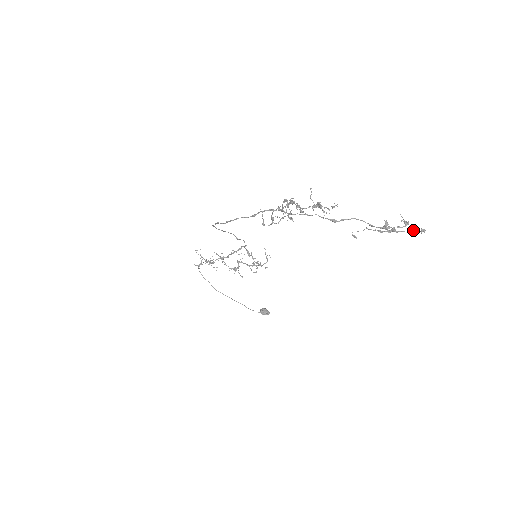
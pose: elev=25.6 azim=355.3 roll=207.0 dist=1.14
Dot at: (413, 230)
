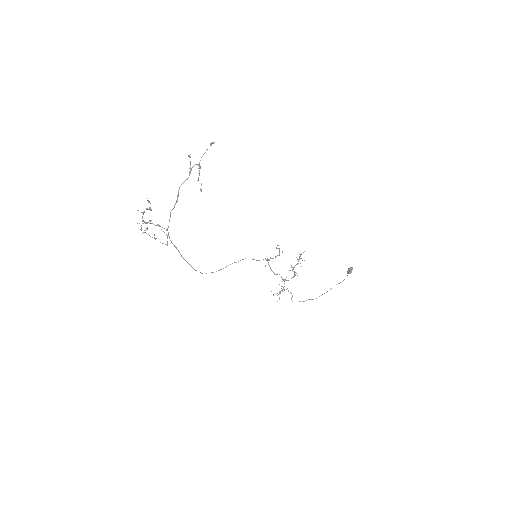
Dot at: occluded
